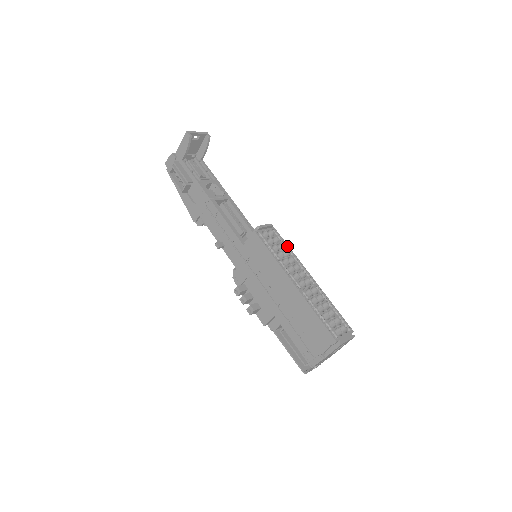
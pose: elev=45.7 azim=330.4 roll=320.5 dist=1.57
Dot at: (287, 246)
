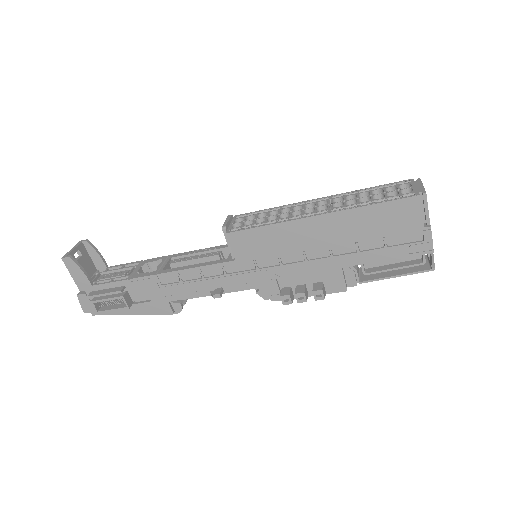
Dot at: (265, 210)
